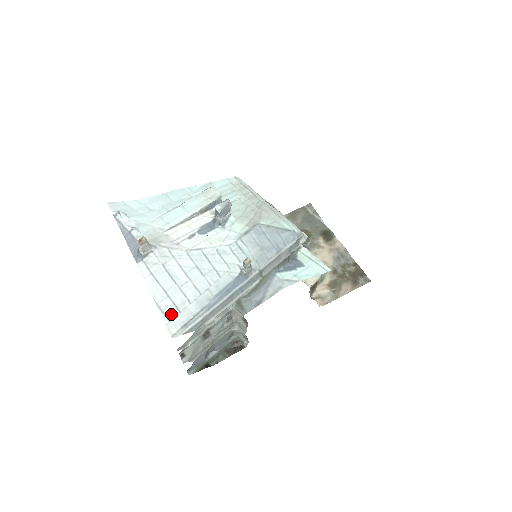
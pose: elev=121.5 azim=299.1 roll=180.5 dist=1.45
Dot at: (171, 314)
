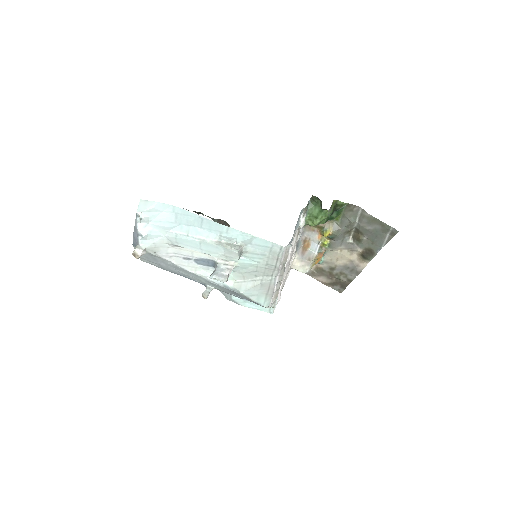
Dot at: (145, 259)
